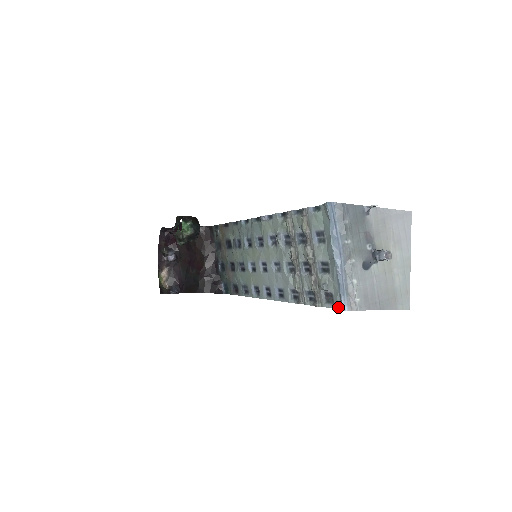
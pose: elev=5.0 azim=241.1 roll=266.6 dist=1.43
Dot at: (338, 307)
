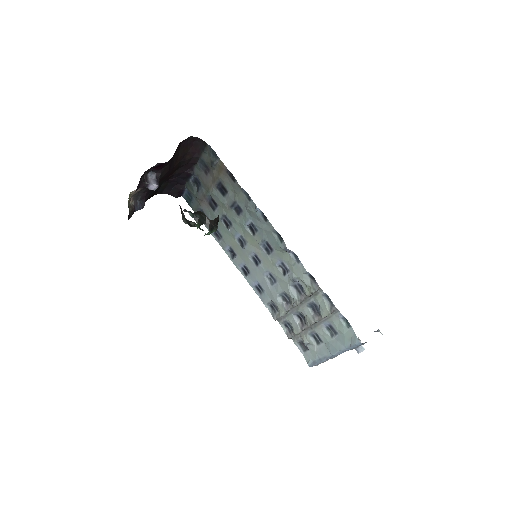
Dot at: (307, 361)
